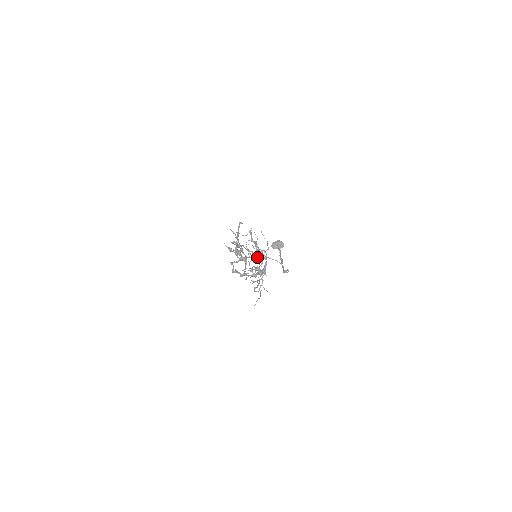
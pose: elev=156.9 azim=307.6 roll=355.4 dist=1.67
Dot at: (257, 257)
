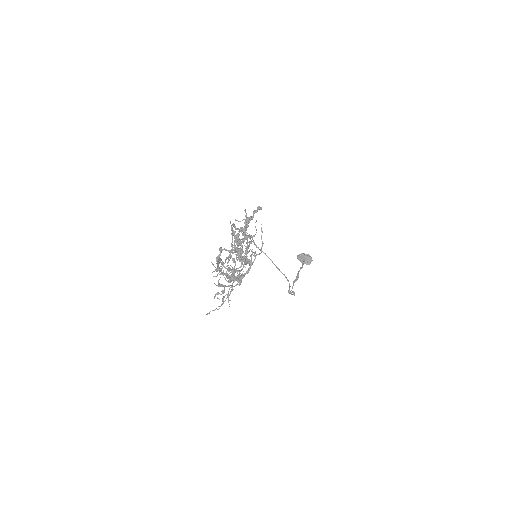
Dot at: (239, 256)
